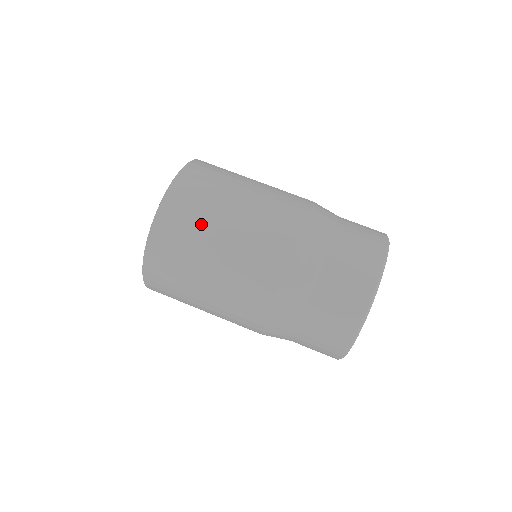
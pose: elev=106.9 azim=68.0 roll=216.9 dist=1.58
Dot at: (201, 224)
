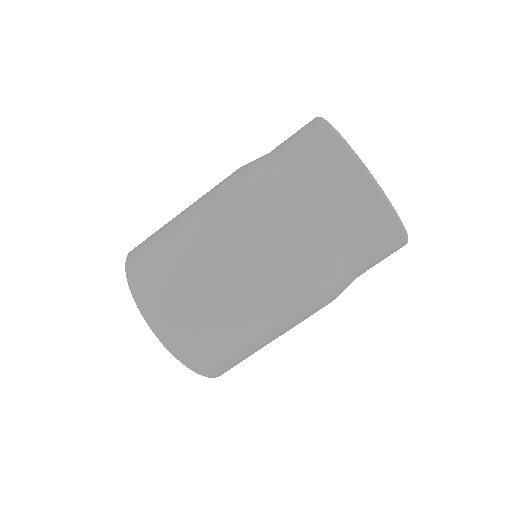
Dot at: (228, 340)
